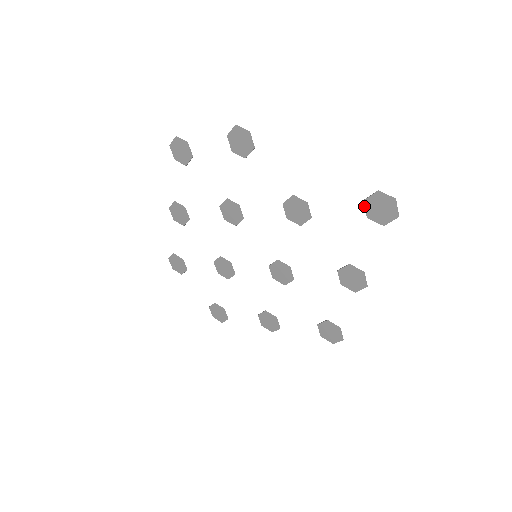
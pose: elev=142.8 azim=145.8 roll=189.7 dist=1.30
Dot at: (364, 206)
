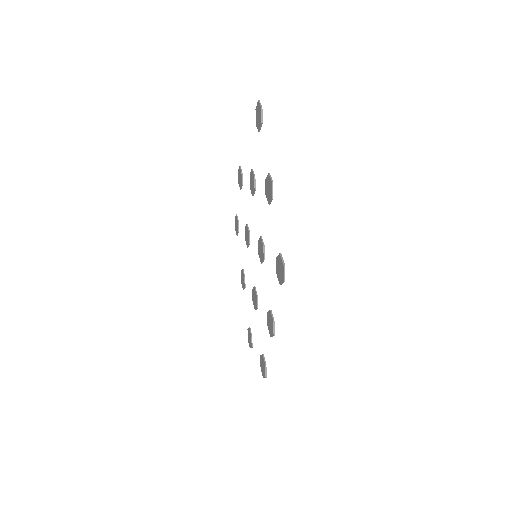
Dot at: (257, 127)
